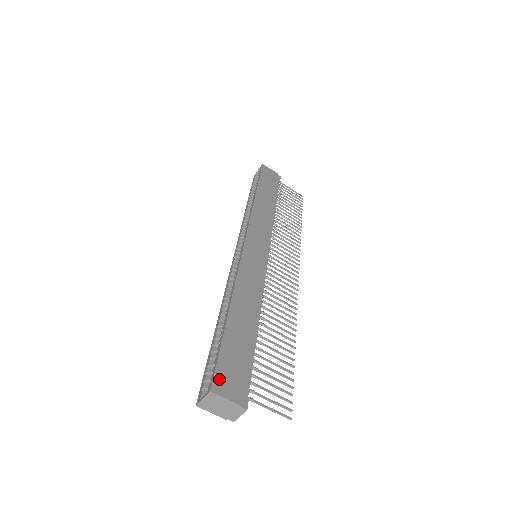
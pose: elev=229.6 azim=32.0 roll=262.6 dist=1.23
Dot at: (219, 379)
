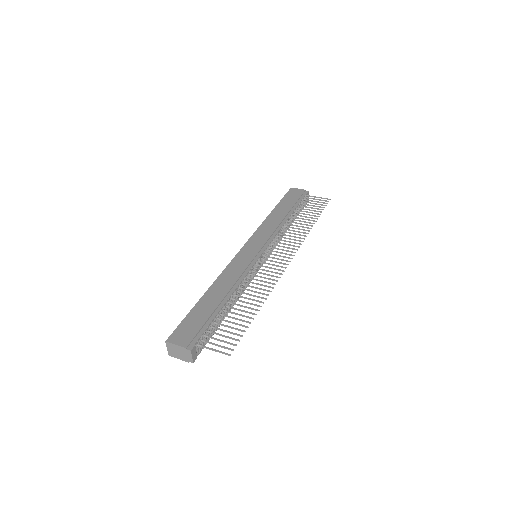
Dot at: (175, 334)
